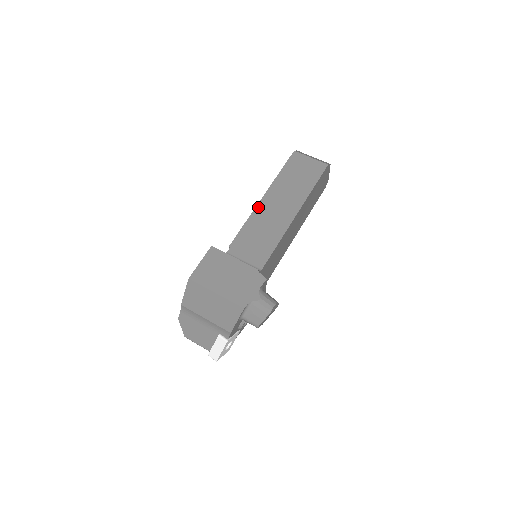
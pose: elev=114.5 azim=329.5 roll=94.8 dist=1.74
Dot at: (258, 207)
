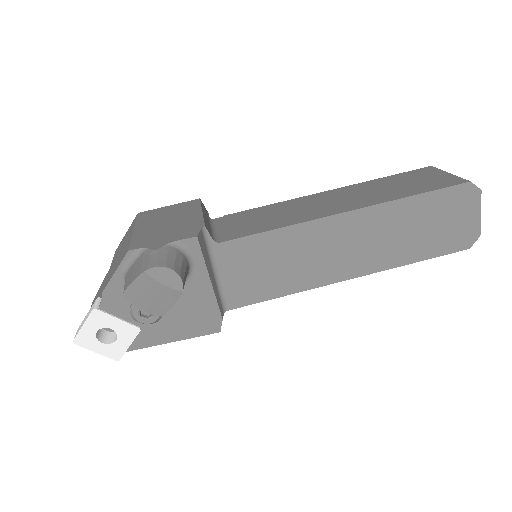
Dot at: (308, 196)
